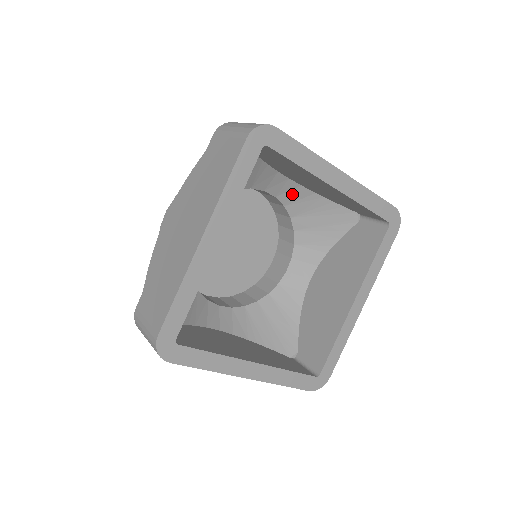
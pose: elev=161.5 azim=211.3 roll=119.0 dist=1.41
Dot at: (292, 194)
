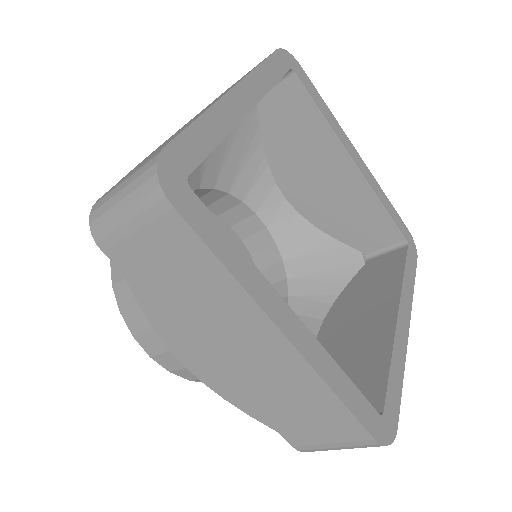
Dot at: (286, 225)
